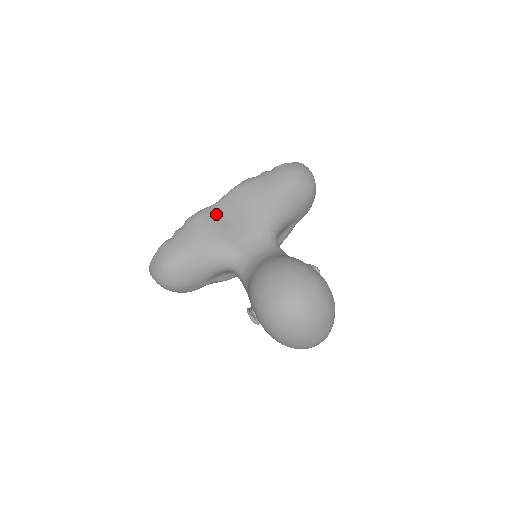
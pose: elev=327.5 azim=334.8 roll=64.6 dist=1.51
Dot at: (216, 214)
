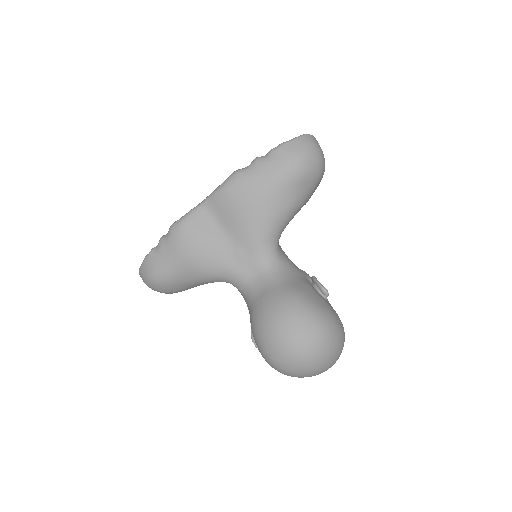
Dot at: (204, 221)
